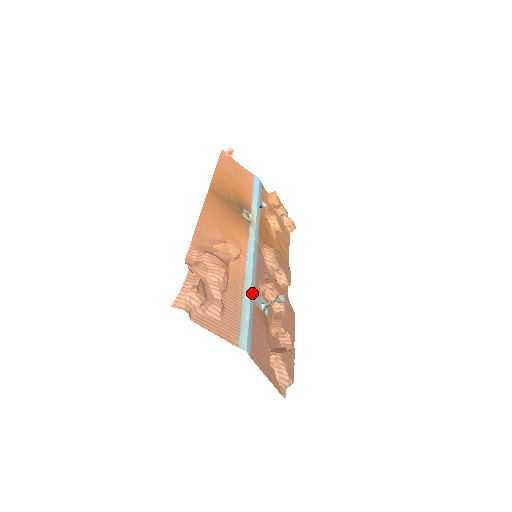
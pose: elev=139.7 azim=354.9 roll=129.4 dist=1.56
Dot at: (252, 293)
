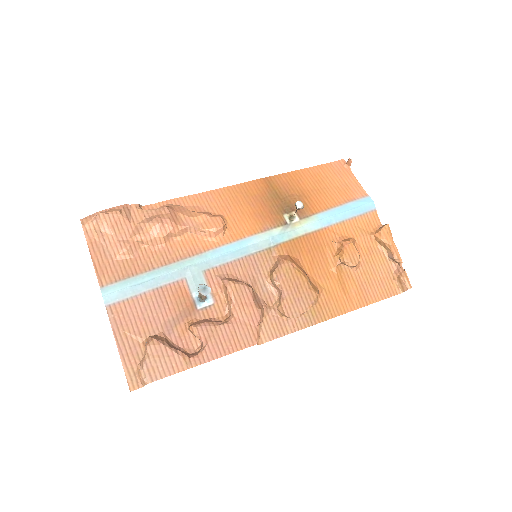
Dot at: (188, 270)
